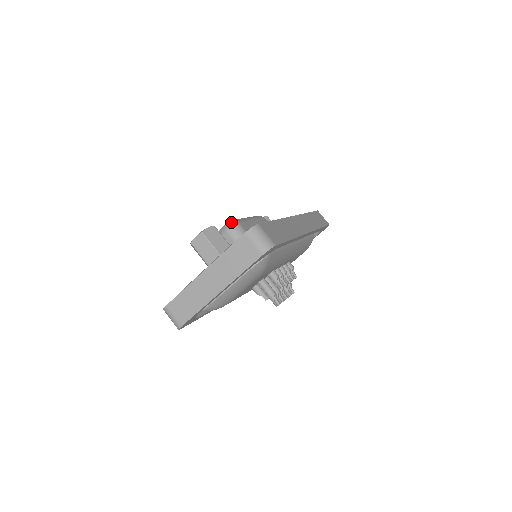
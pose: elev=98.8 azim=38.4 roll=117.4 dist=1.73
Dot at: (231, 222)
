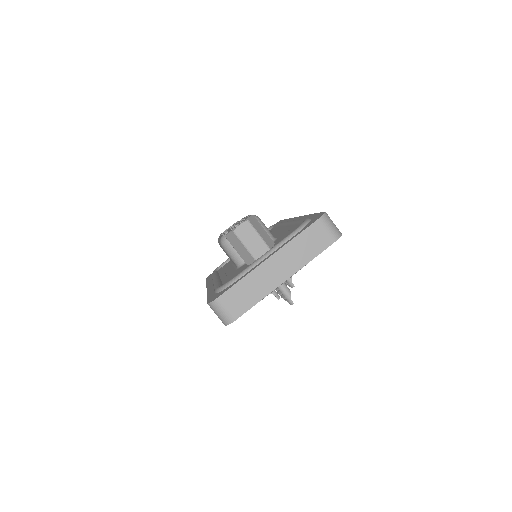
Dot at: occluded
